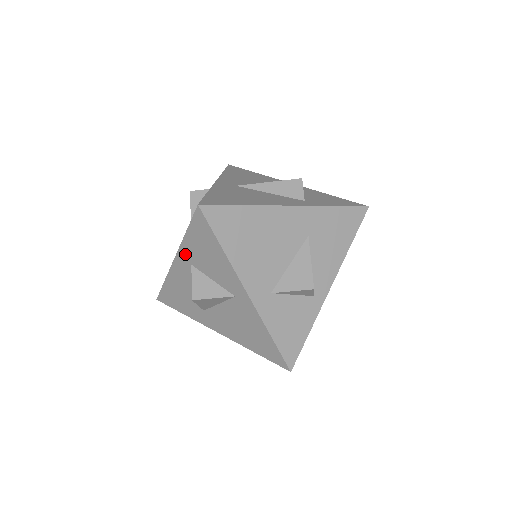
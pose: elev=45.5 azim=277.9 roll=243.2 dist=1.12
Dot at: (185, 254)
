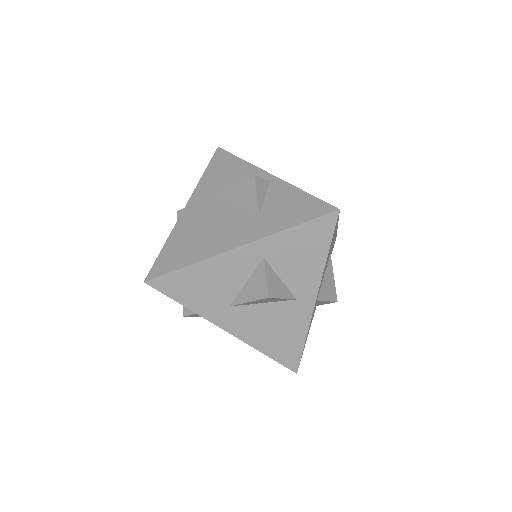
Dot at: (266, 246)
